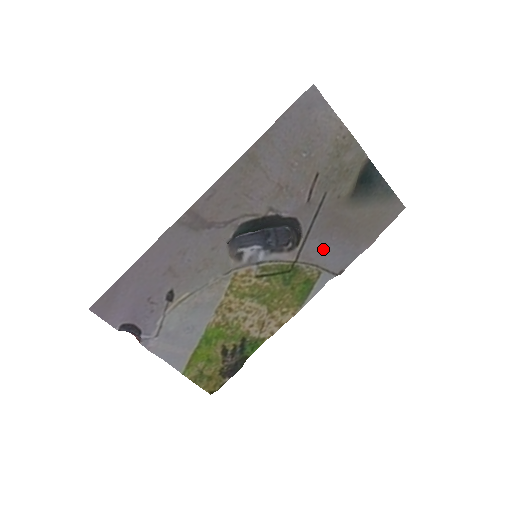
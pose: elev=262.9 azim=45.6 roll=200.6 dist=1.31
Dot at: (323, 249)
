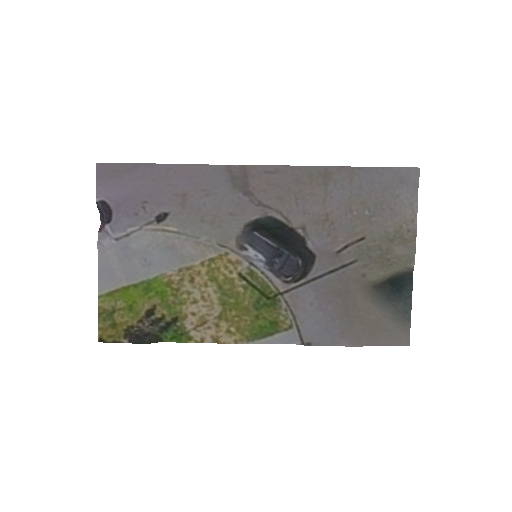
Dot at: (312, 307)
